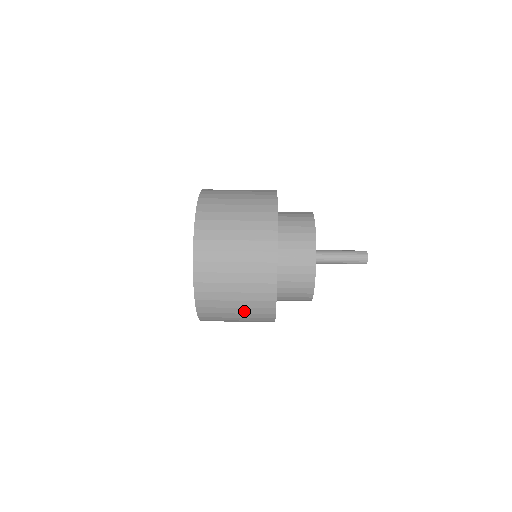
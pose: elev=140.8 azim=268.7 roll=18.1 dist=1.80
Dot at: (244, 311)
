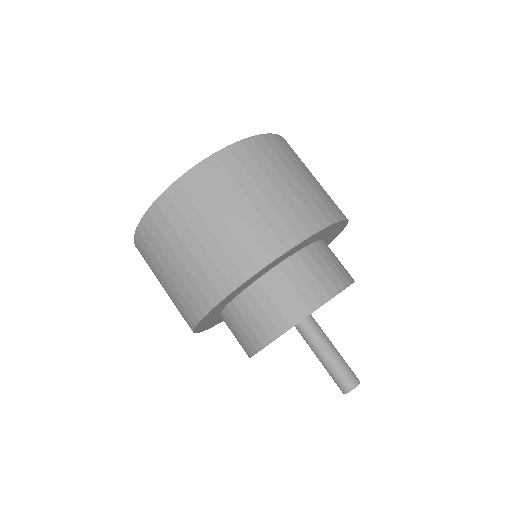
Dot at: occluded
